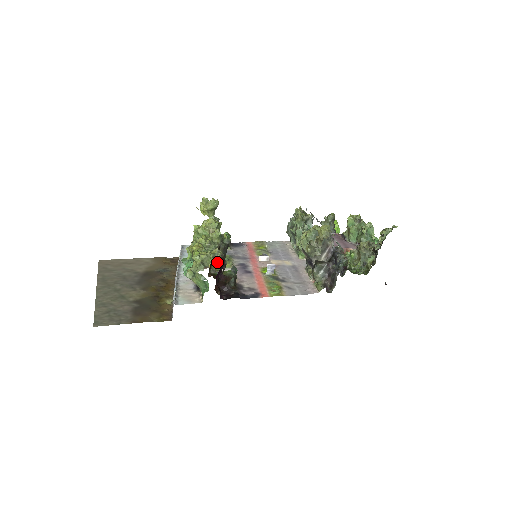
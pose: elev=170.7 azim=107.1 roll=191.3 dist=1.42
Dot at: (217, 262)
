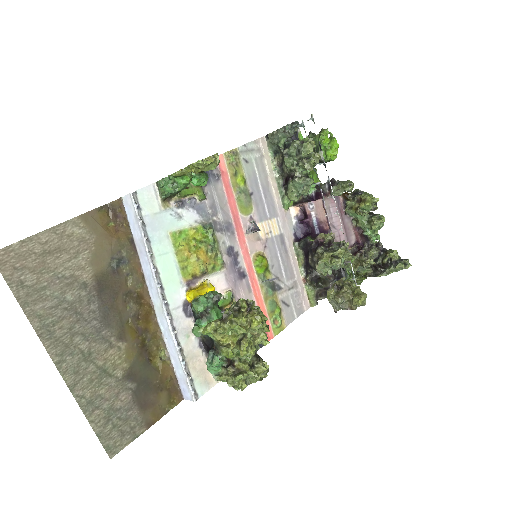
Dot at: (205, 262)
